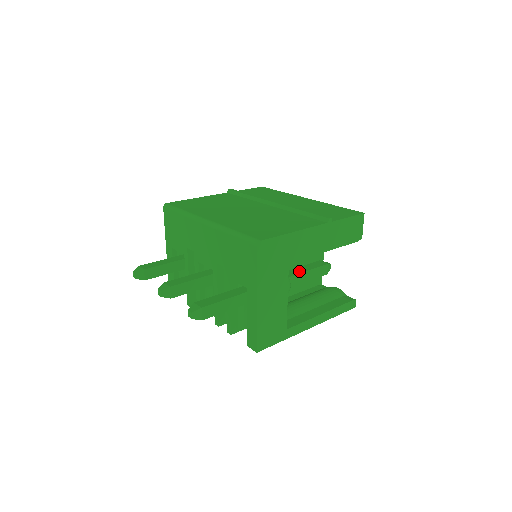
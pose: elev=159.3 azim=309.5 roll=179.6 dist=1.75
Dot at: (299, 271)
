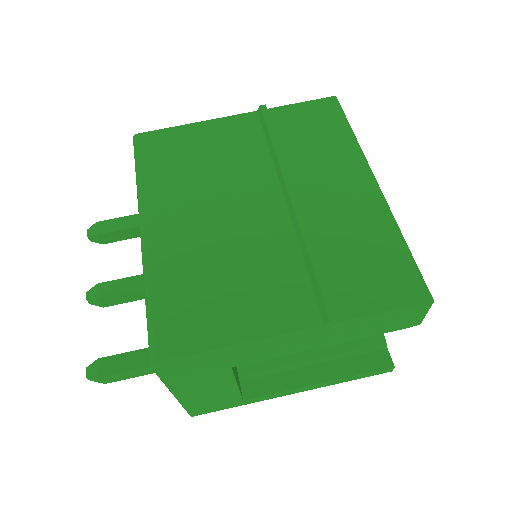
Dot at: occluded
